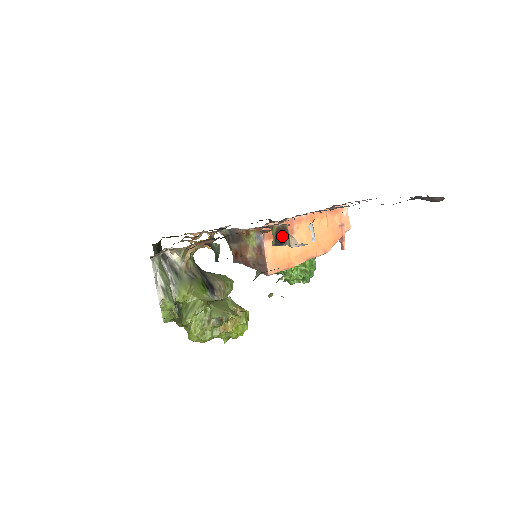
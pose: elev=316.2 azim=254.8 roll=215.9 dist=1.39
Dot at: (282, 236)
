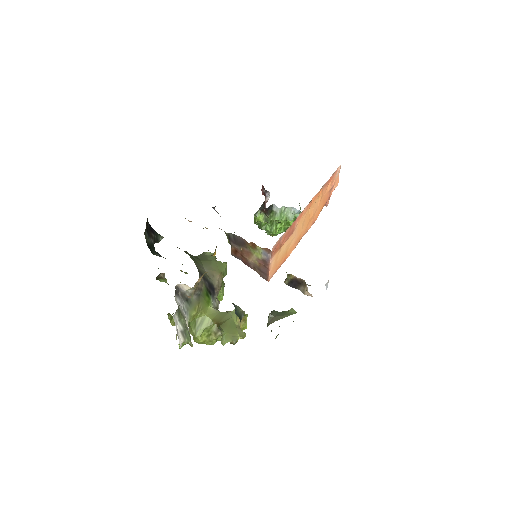
Dot at: (297, 284)
